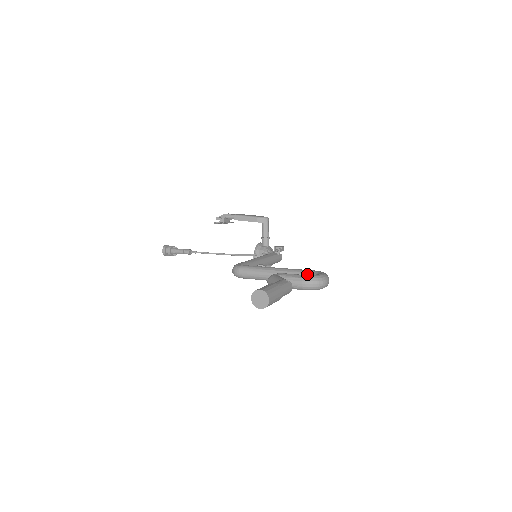
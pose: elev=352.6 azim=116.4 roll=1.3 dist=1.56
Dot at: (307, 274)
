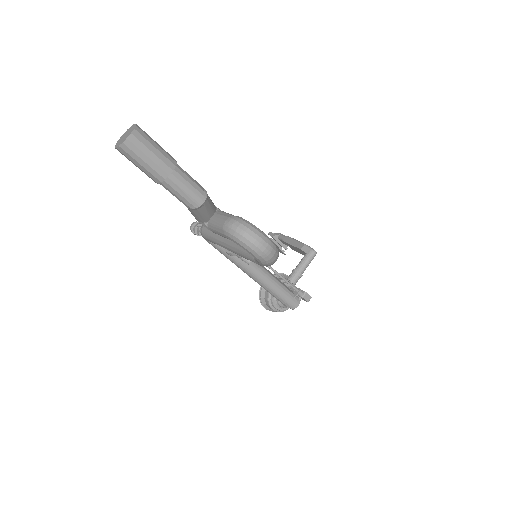
Dot at: occluded
